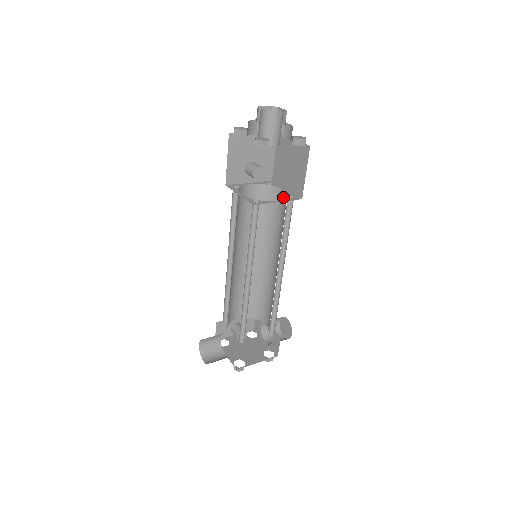
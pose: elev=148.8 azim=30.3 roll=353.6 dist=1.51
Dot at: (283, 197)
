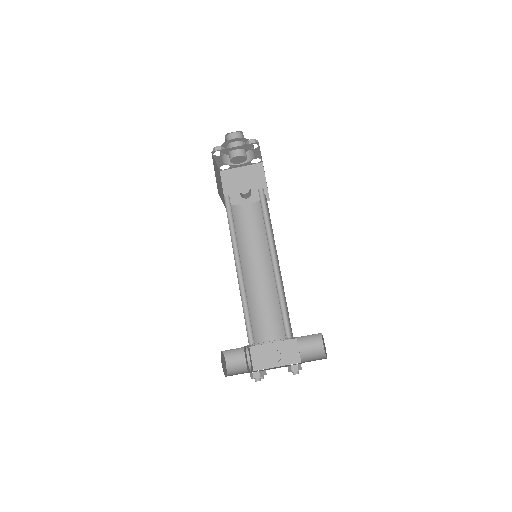
Dot at: (266, 199)
